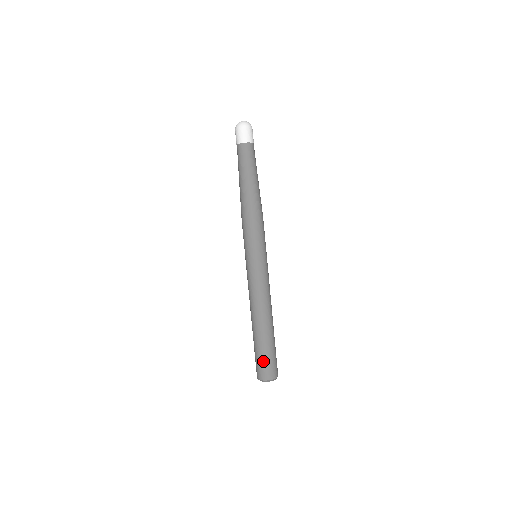
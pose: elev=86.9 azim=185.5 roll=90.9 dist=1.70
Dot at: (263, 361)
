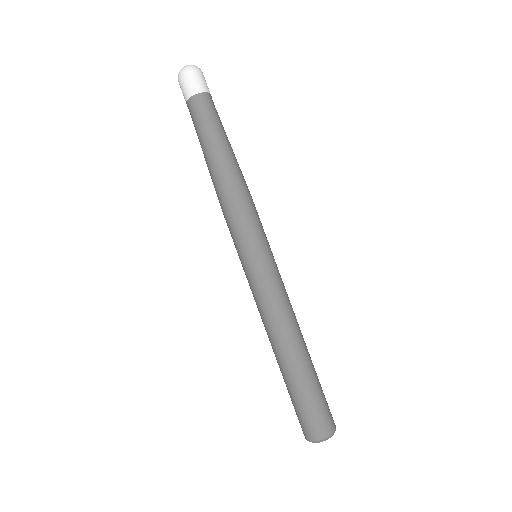
Dot at: (318, 407)
